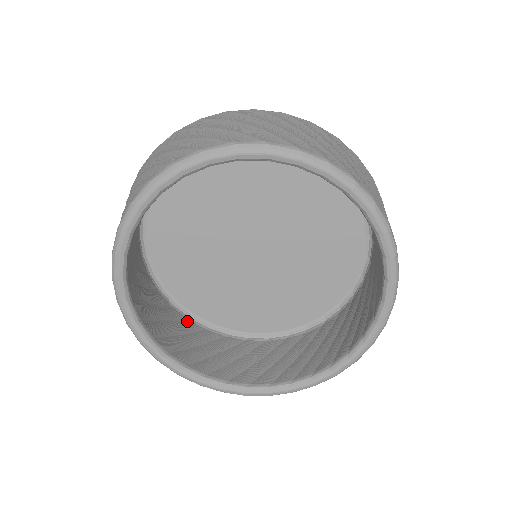
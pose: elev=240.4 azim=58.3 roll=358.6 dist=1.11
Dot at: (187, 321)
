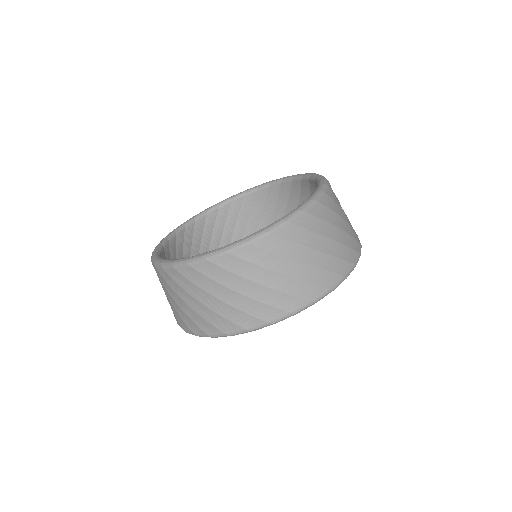
Dot at: occluded
